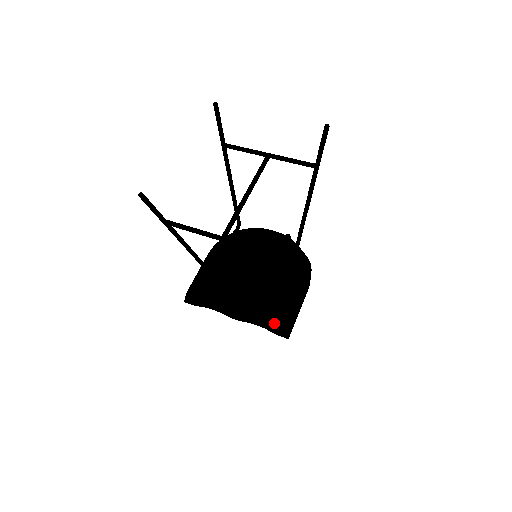
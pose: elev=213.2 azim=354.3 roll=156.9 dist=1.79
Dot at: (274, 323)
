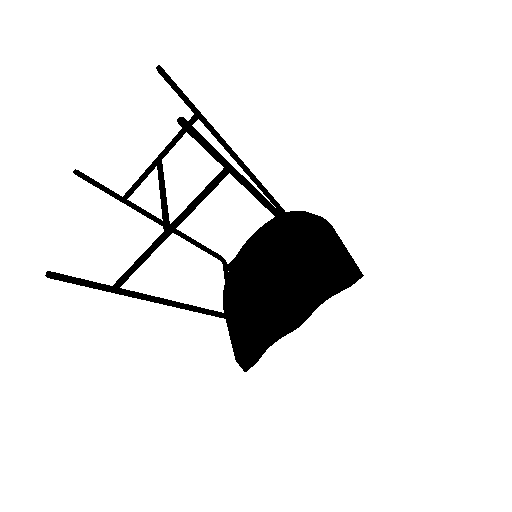
Dot at: (332, 278)
